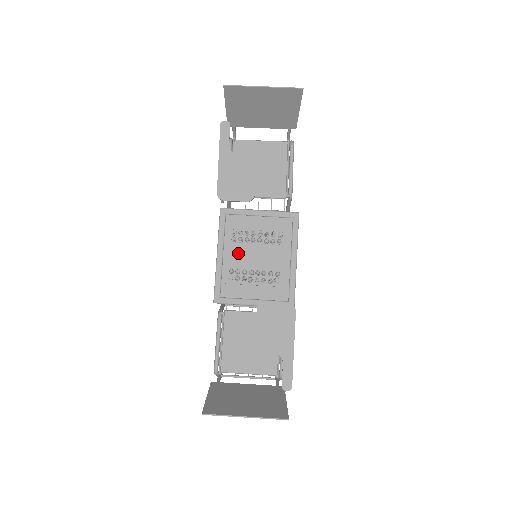
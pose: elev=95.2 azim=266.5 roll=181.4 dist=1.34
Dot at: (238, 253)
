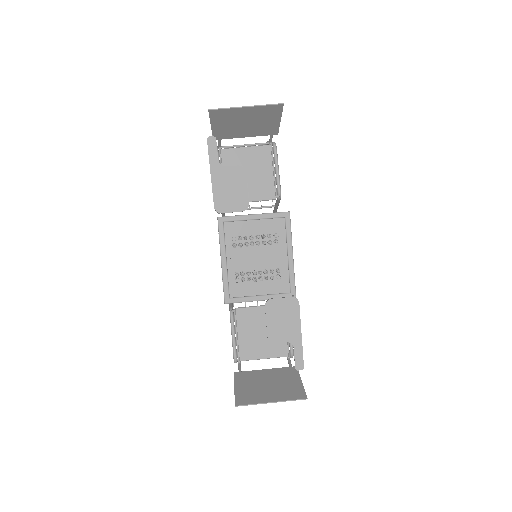
Dot at: (240, 257)
